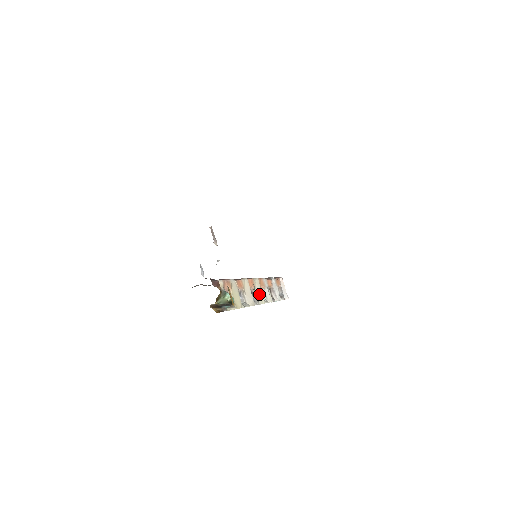
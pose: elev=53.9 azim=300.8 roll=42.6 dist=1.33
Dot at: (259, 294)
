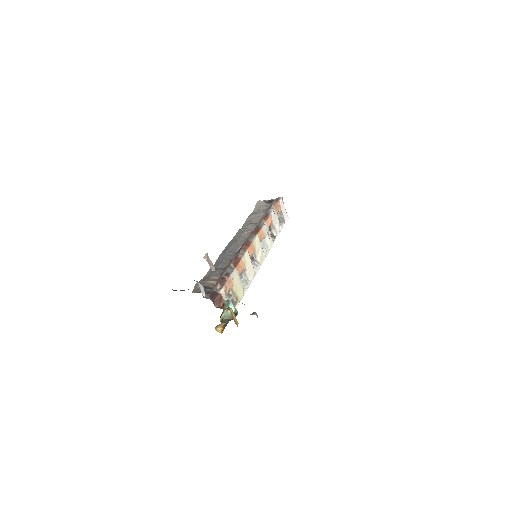
Dot at: (260, 253)
